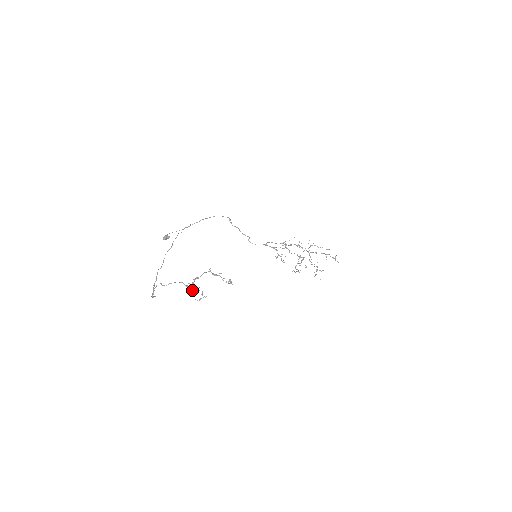
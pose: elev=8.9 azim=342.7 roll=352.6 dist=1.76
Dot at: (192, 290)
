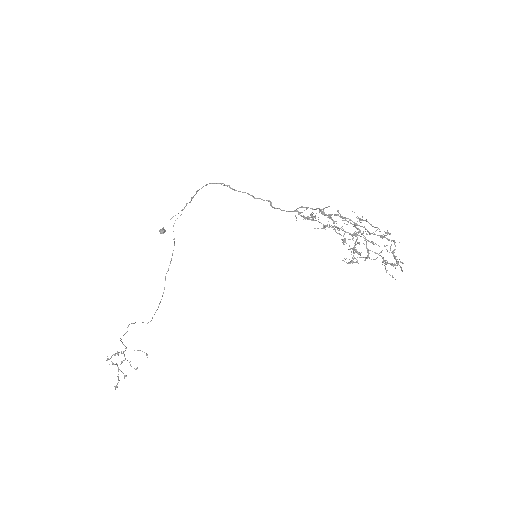
Dot at: occluded
